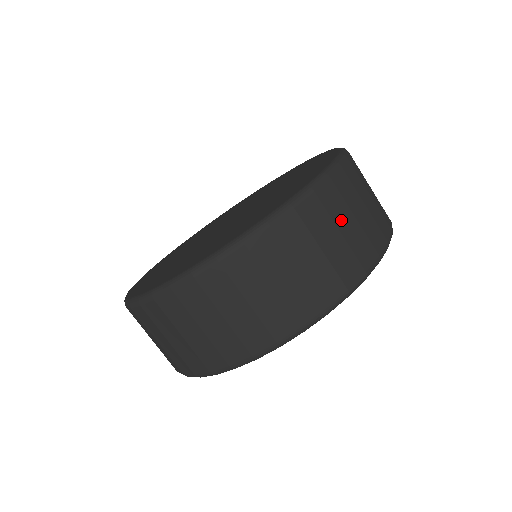
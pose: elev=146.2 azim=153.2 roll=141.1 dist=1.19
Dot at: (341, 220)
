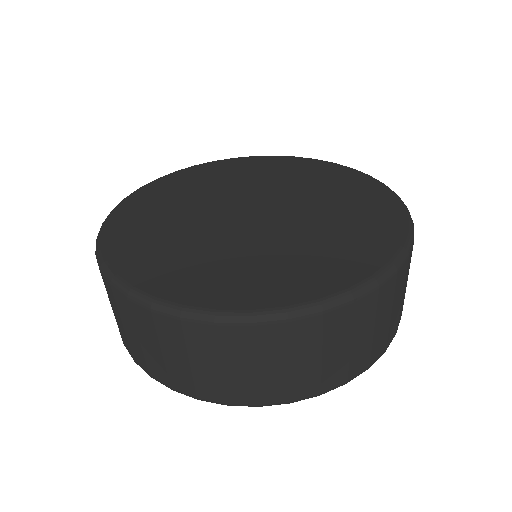
Dot at: (266, 360)
